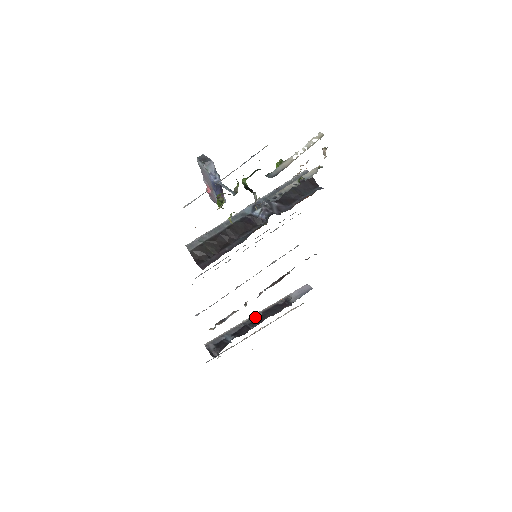
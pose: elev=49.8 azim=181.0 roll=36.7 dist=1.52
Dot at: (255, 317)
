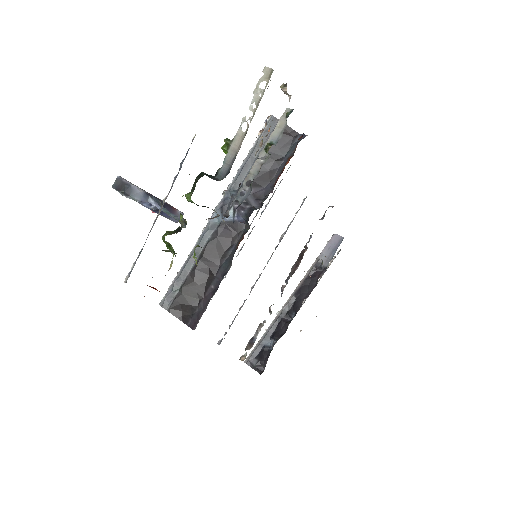
Dot at: (288, 304)
